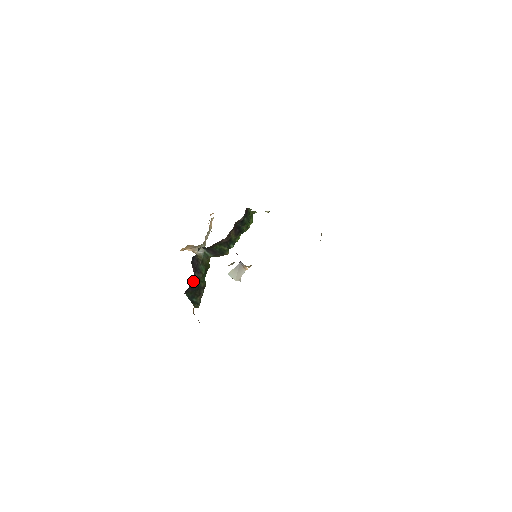
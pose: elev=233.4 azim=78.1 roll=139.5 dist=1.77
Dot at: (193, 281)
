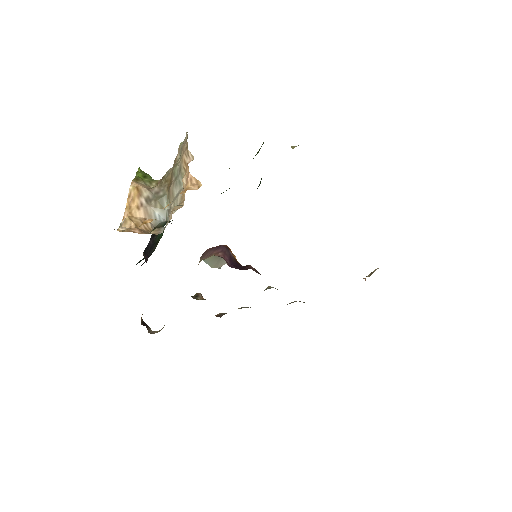
Dot at: (143, 263)
